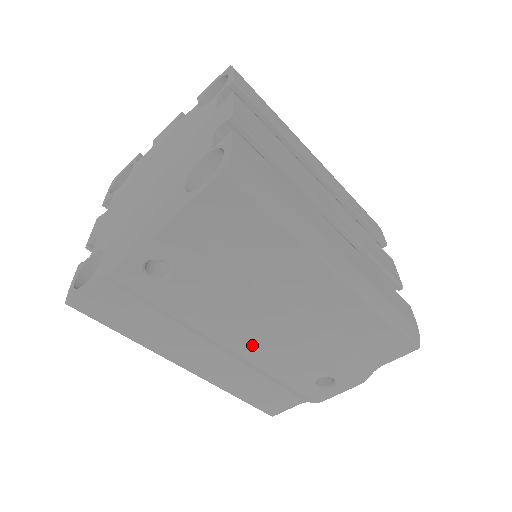
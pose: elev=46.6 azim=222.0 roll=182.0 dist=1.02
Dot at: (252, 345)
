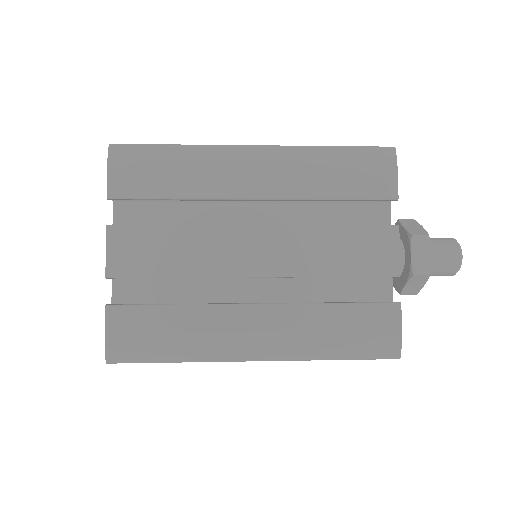
Dot at: occluded
